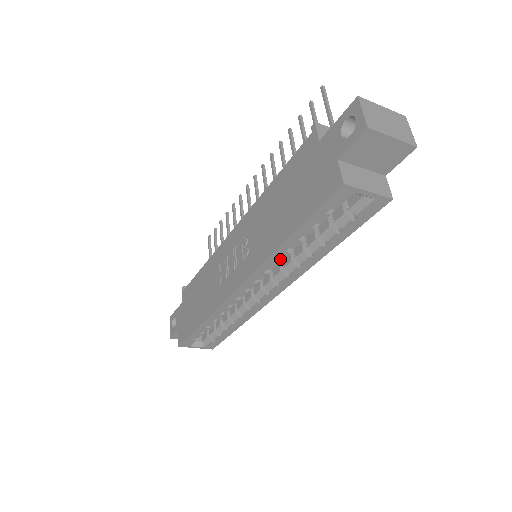
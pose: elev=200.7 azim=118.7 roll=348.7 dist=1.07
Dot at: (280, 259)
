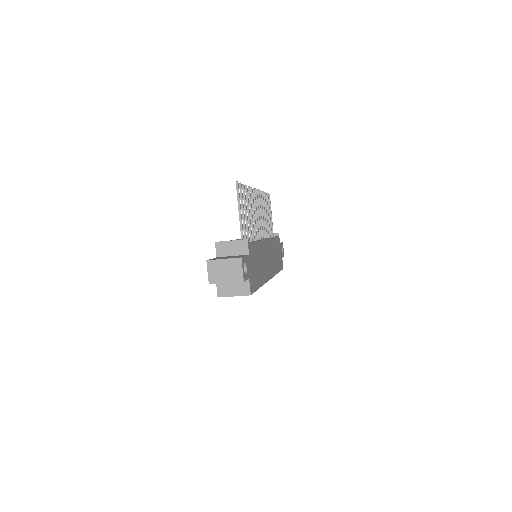
Dot at: occluded
